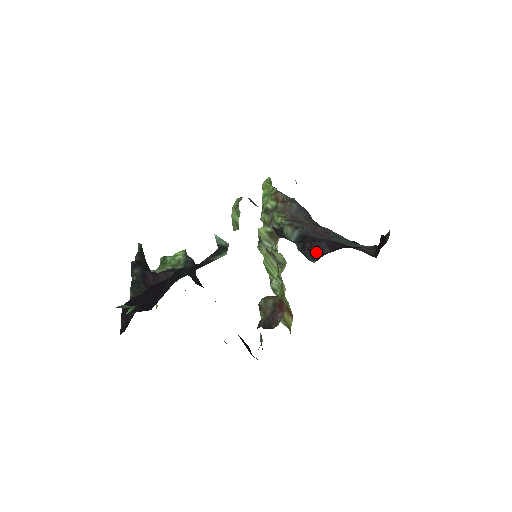
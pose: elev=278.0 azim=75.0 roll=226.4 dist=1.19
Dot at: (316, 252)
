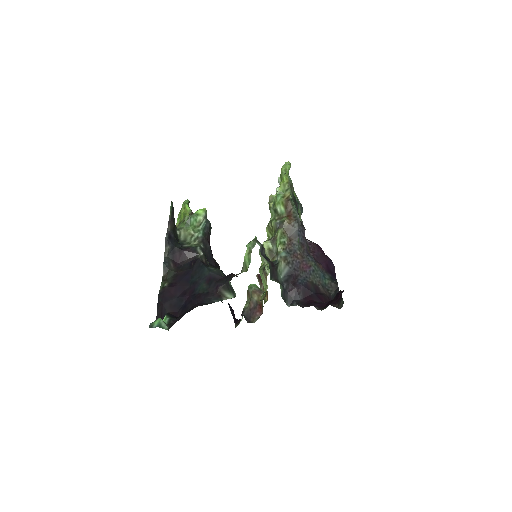
Dot at: (293, 297)
